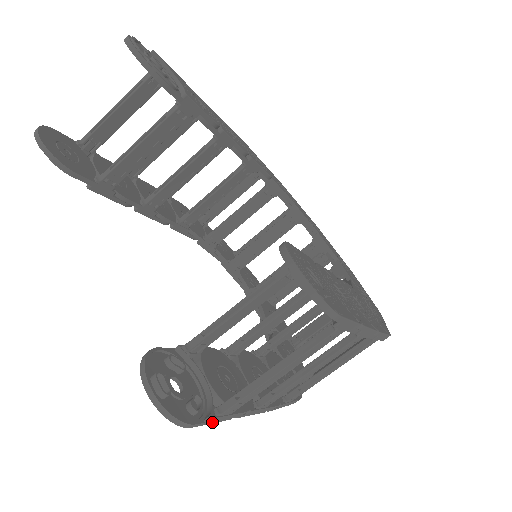
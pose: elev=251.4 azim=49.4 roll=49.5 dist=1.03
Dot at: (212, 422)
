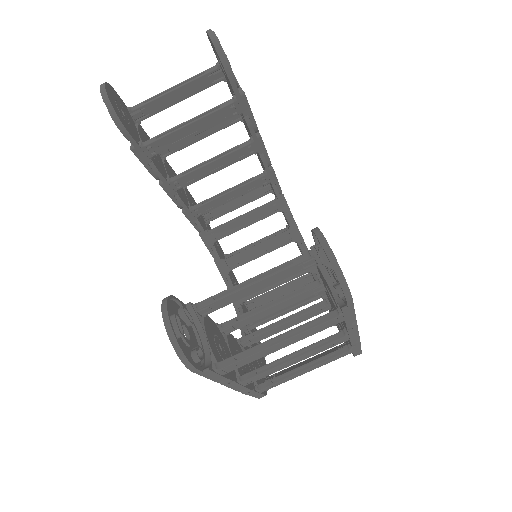
Dot at: (207, 376)
